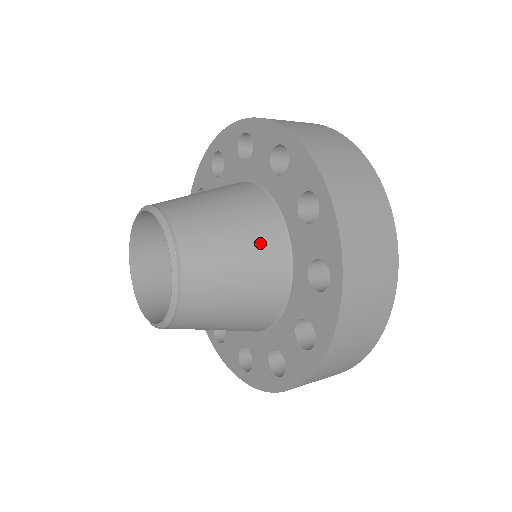
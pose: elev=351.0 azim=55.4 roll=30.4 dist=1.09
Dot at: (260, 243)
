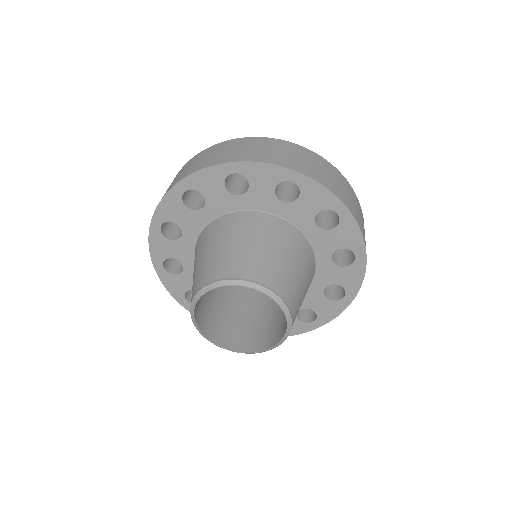
Dot at: (303, 258)
